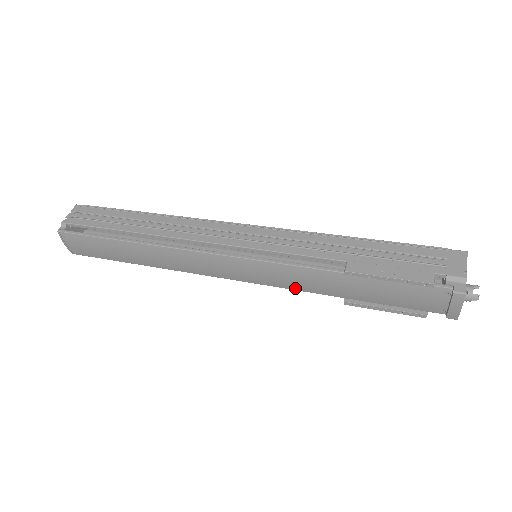
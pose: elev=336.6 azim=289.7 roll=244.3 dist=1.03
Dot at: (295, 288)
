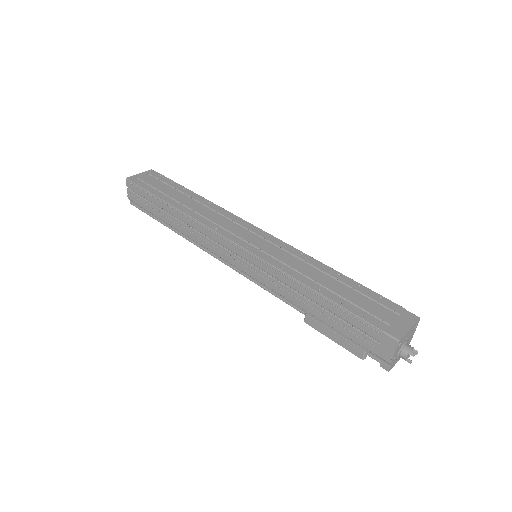
Dot at: occluded
